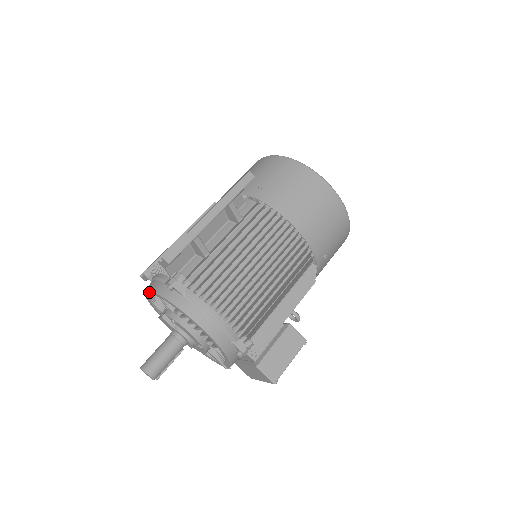
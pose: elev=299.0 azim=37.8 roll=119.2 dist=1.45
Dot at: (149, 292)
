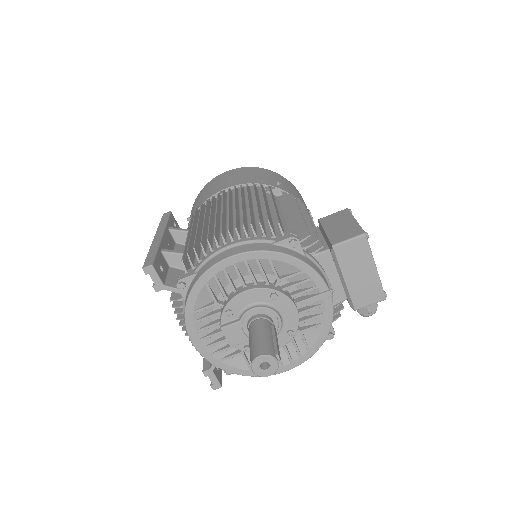
Dot at: (191, 333)
